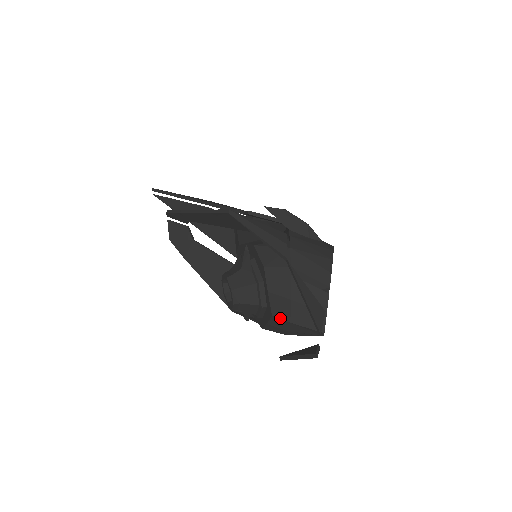
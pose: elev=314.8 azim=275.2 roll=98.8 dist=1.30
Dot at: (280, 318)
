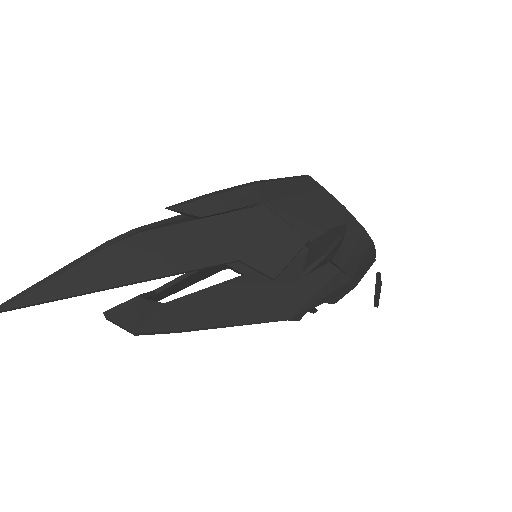
Dot at: occluded
